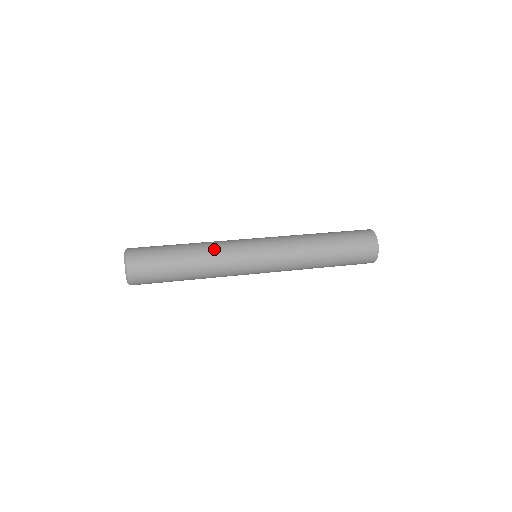
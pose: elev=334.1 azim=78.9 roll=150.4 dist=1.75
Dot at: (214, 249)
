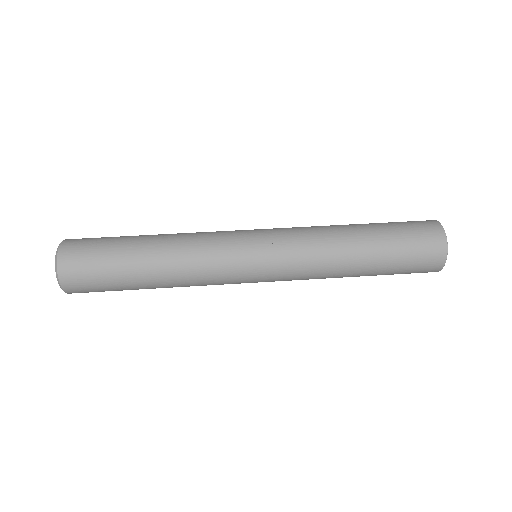
Dot at: (190, 237)
